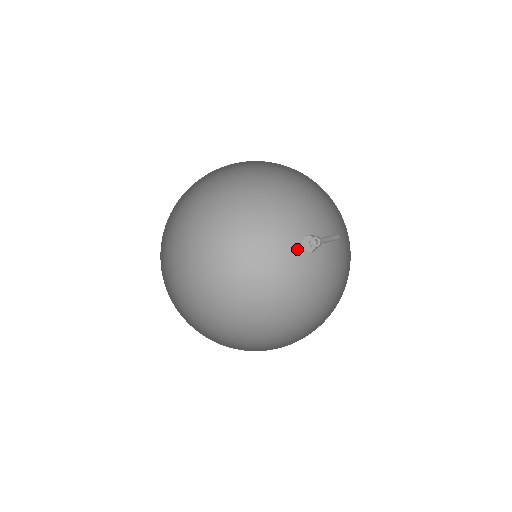
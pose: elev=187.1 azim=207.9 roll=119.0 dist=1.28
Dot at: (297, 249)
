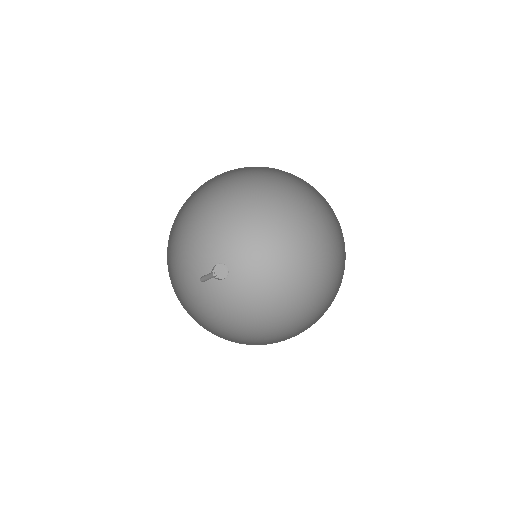
Dot at: (333, 281)
